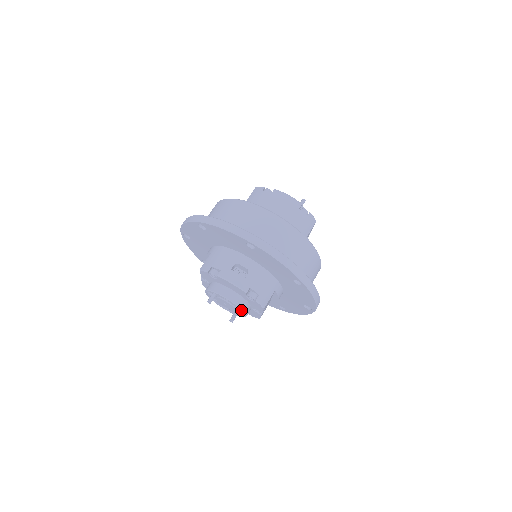
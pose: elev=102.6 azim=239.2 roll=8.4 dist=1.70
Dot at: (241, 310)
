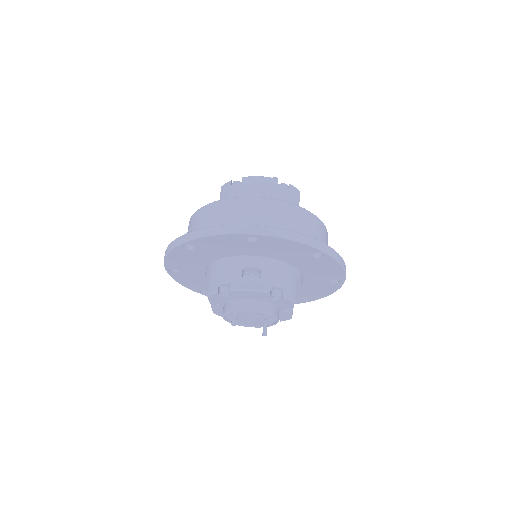
Dot at: (271, 316)
